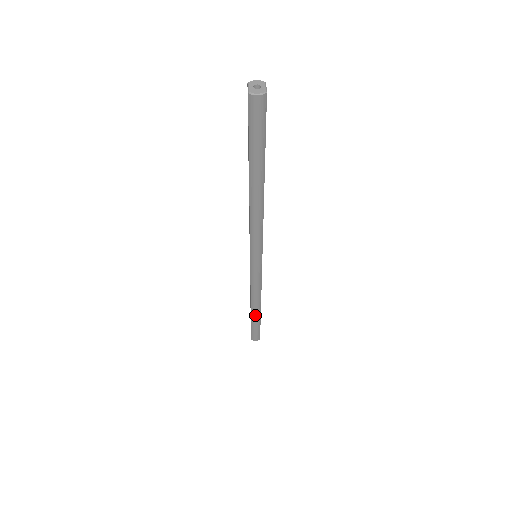
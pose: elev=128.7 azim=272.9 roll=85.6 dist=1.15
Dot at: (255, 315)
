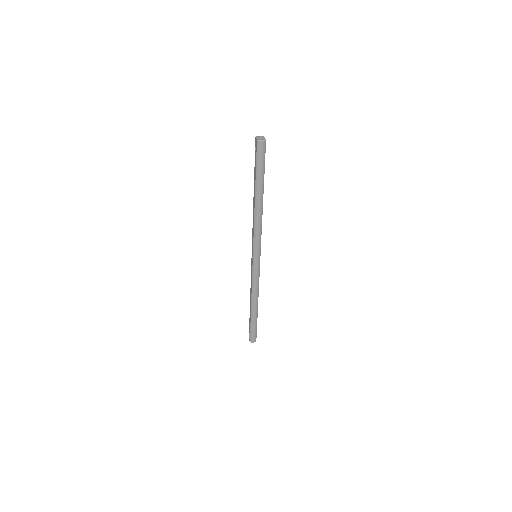
Dot at: (254, 312)
